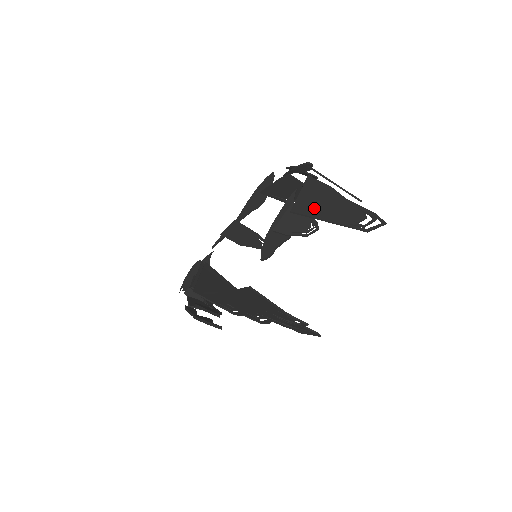
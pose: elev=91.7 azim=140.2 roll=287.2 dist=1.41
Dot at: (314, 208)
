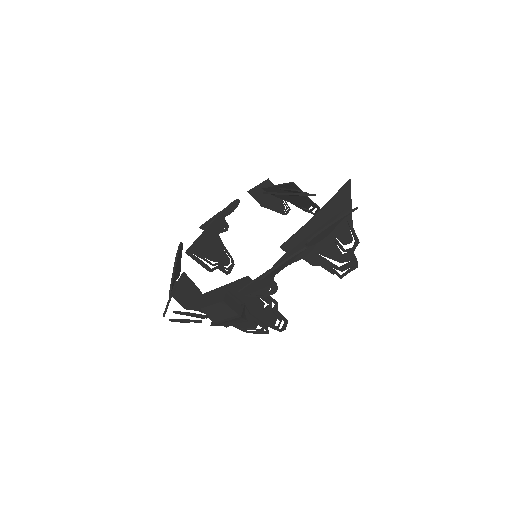
Dot at: occluded
